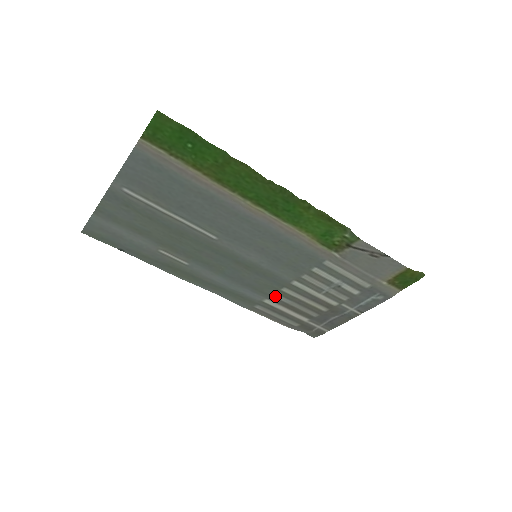
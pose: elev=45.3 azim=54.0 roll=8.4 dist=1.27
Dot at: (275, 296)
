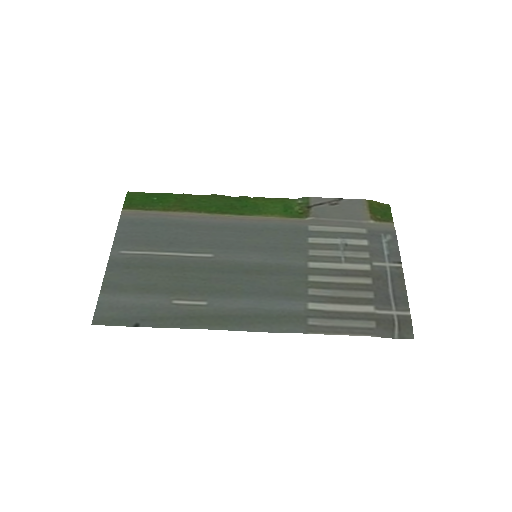
Dot at: (311, 293)
